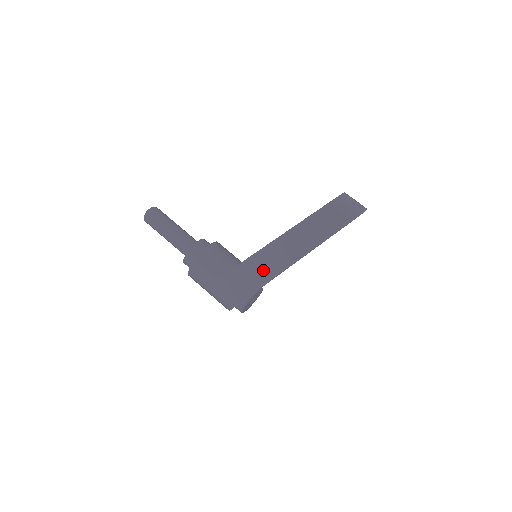
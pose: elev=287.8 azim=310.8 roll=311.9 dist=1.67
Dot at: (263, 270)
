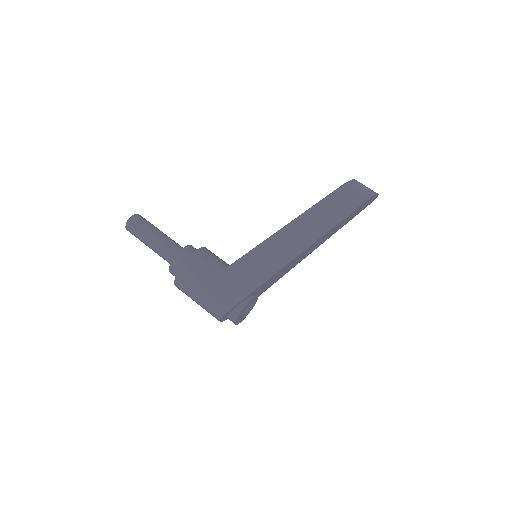
Dot at: (270, 260)
